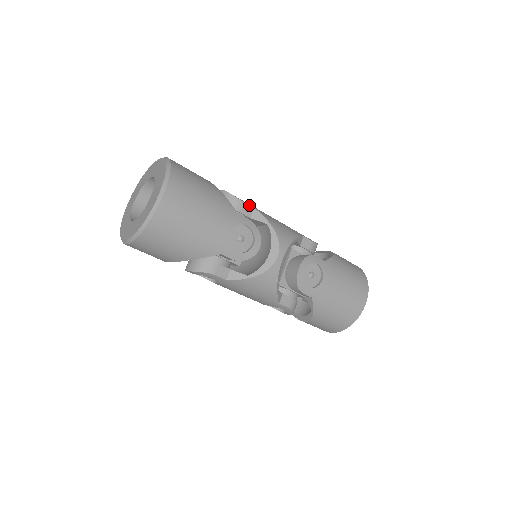
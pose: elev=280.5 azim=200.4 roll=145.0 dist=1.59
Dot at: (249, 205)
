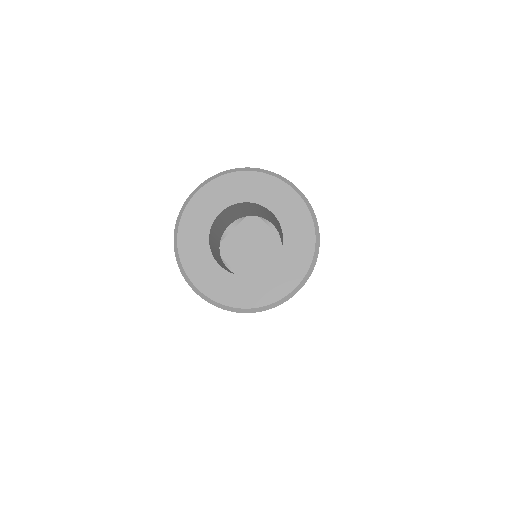
Dot at: occluded
